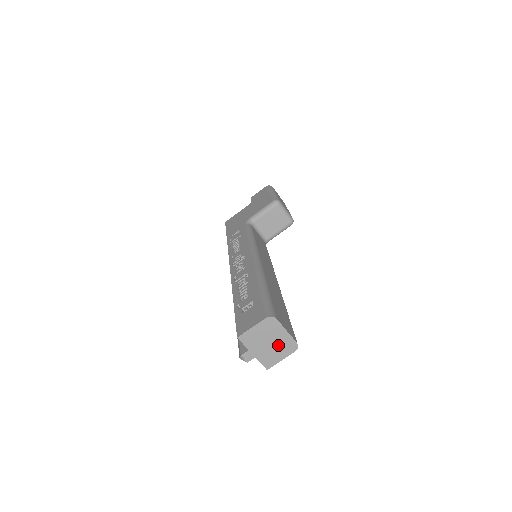
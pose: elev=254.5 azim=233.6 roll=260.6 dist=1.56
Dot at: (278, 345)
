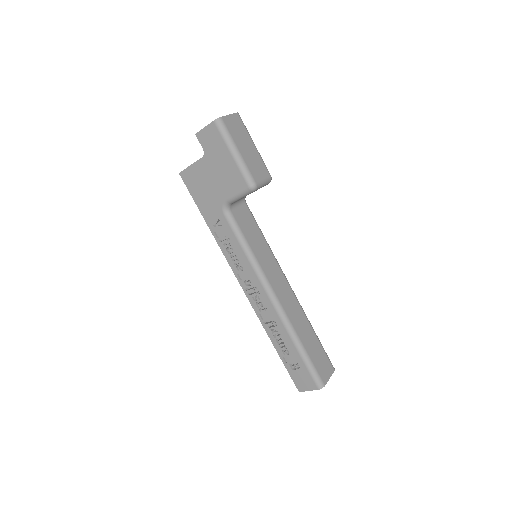
Dot at: occluded
